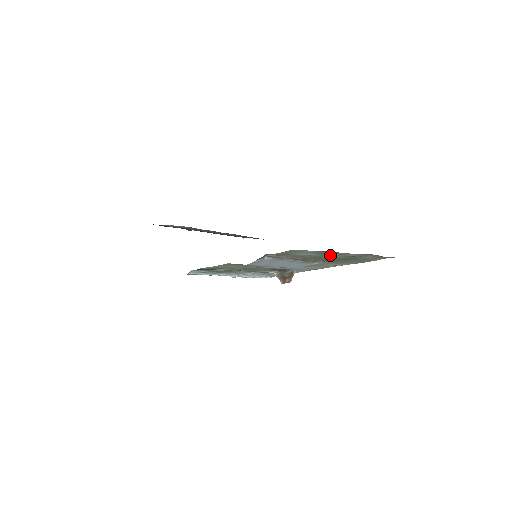
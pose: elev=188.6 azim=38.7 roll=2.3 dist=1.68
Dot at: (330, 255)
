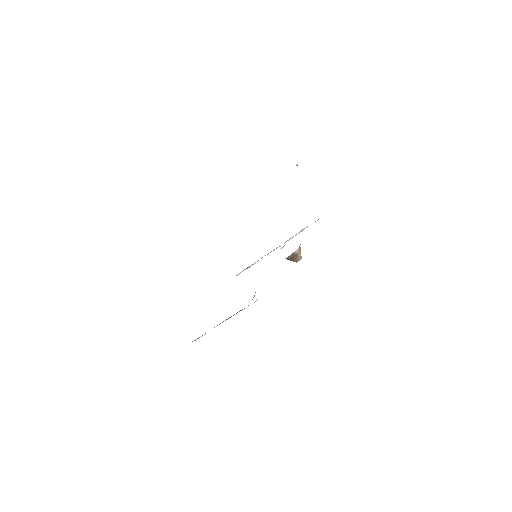
Dot at: occluded
